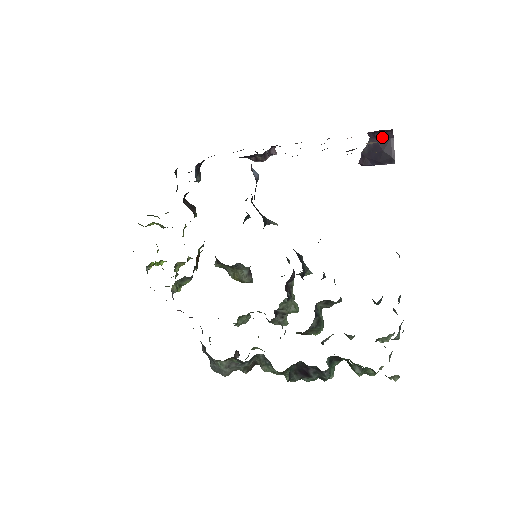
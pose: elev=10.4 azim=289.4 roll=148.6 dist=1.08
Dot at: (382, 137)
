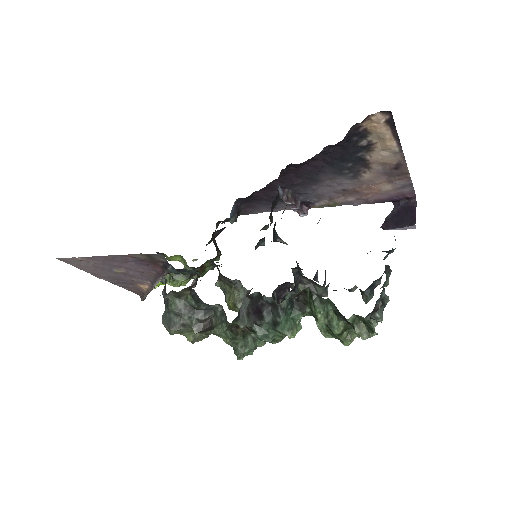
Dot at: (406, 205)
